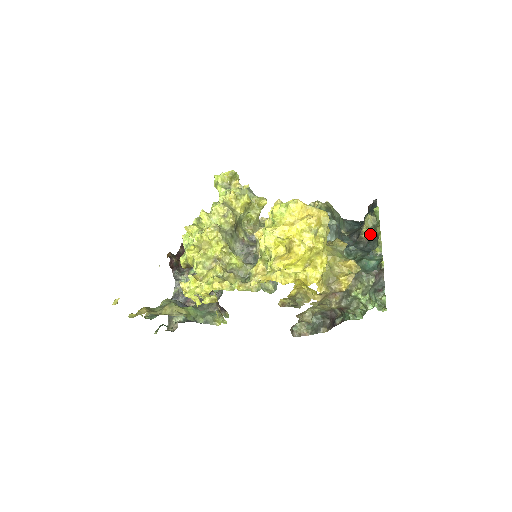
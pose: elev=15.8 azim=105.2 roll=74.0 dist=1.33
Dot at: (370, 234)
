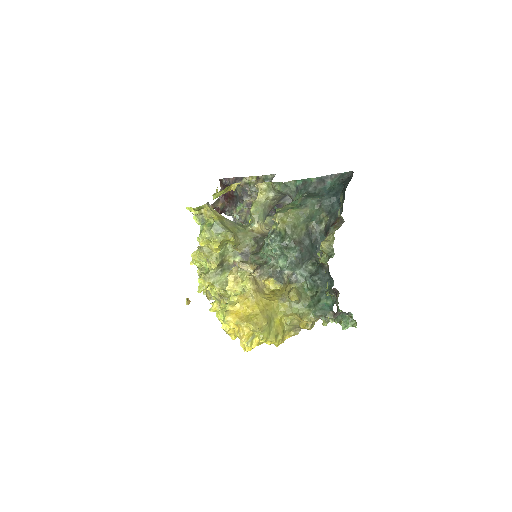
Dot at: (327, 264)
